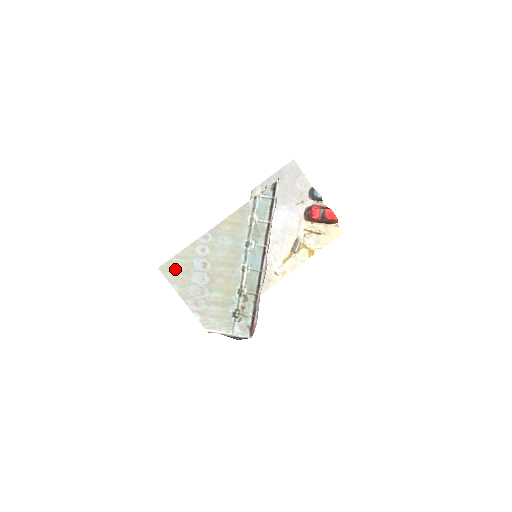
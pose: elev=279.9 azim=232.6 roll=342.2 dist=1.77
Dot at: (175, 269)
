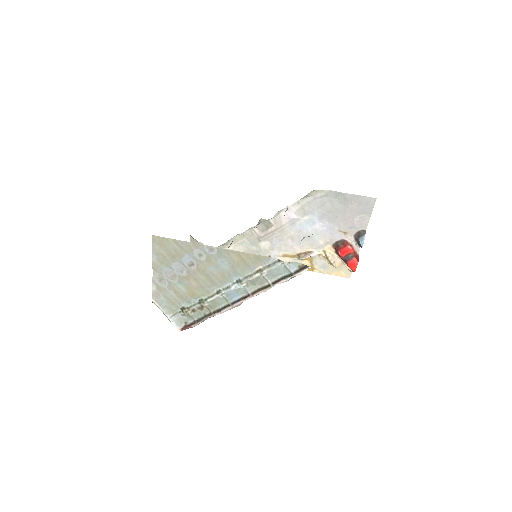
Dot at: (166, 247)
